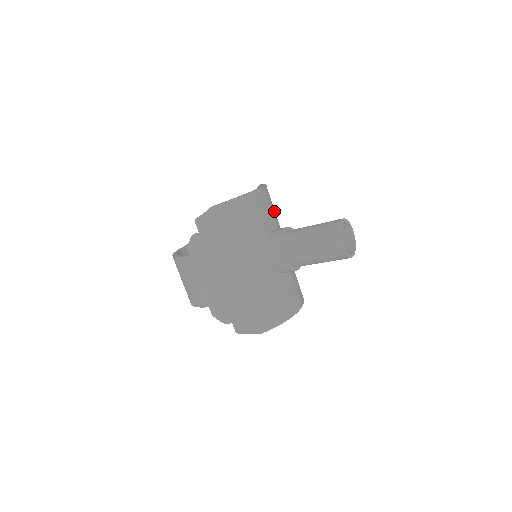
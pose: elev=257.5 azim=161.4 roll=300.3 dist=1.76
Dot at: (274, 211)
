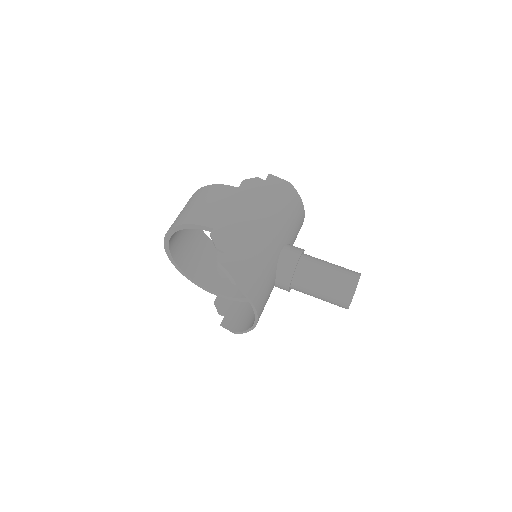
Dot at: occluded
